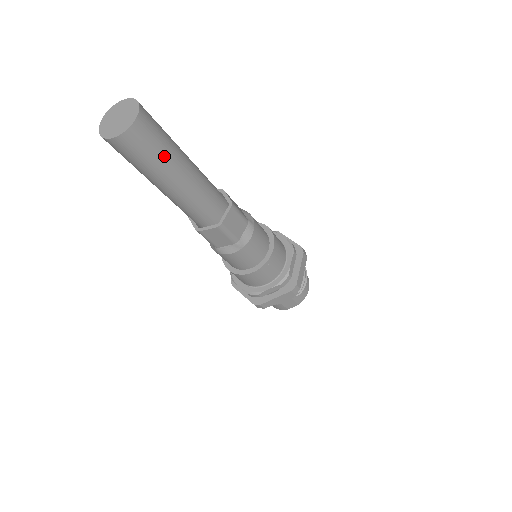
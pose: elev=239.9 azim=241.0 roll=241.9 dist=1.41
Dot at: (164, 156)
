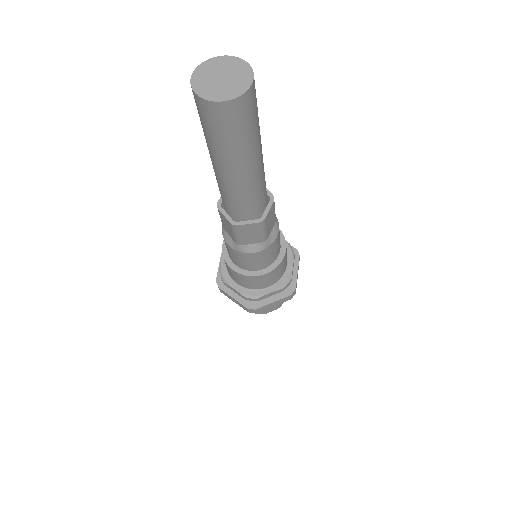
Dot at: (254, 134)
